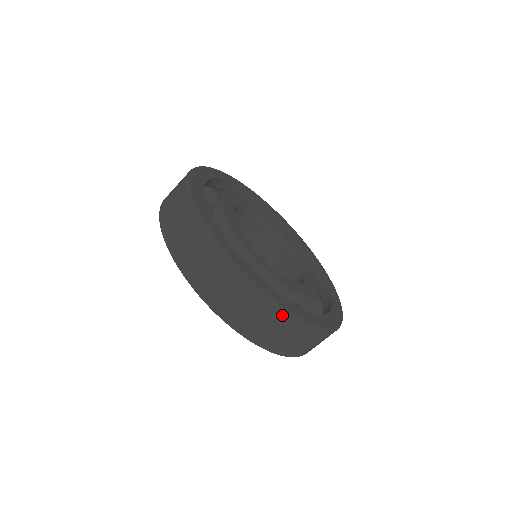
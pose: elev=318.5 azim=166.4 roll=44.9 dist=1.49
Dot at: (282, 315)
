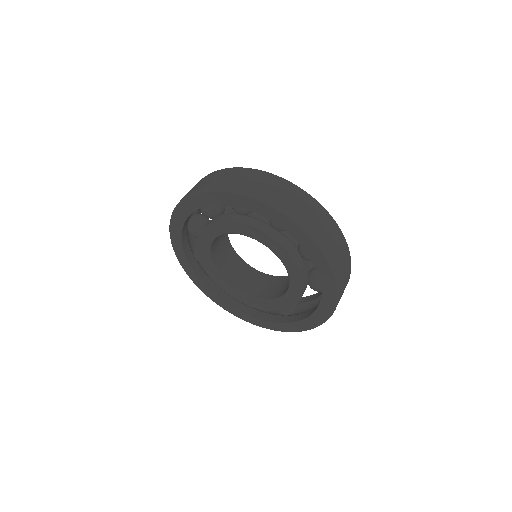
Dot at: (350, 263)
